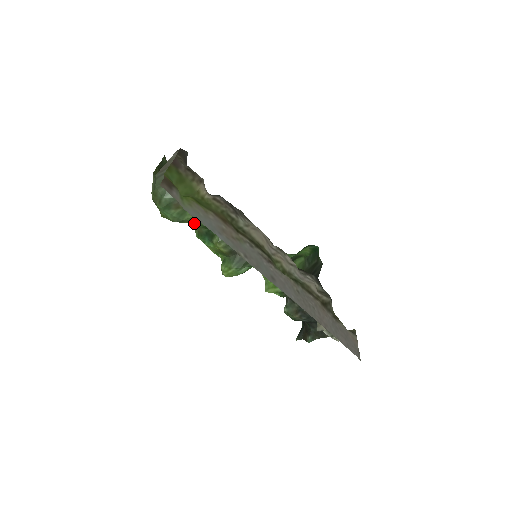
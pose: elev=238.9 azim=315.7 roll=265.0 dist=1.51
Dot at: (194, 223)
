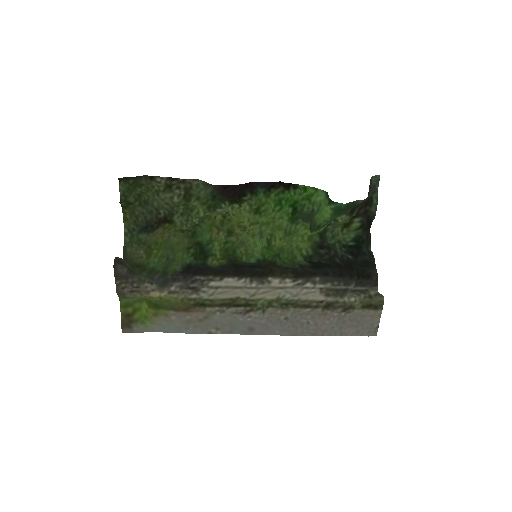
Dot at: (185, 250)
